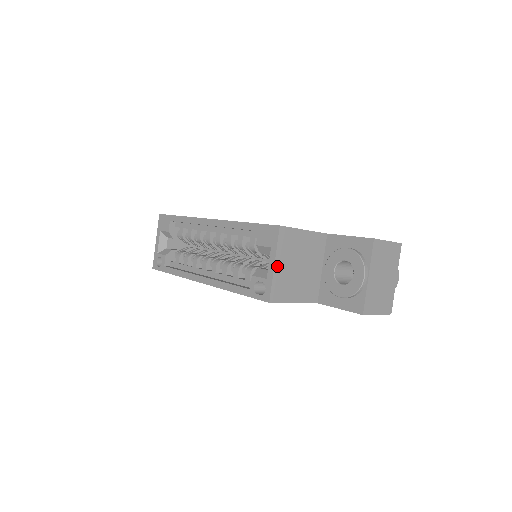
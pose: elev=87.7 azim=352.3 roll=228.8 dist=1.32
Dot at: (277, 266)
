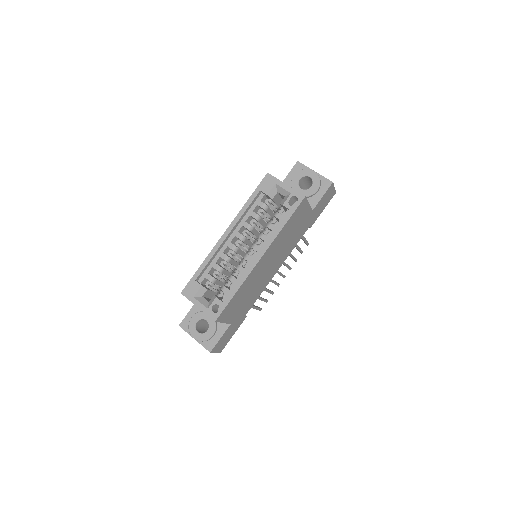
Dot at: (287, 186)
